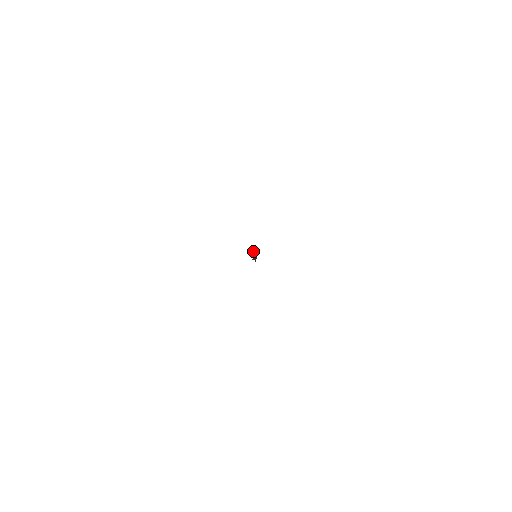
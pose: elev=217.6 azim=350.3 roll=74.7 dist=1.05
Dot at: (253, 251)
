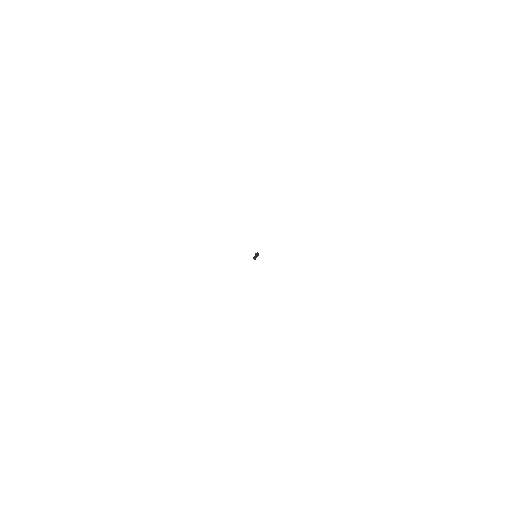
Dot at: (255, 253)
